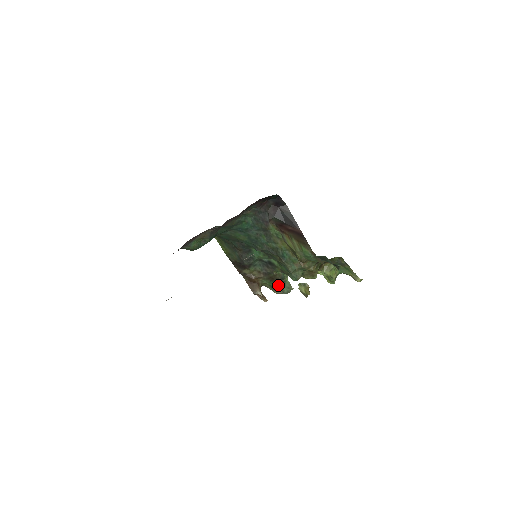
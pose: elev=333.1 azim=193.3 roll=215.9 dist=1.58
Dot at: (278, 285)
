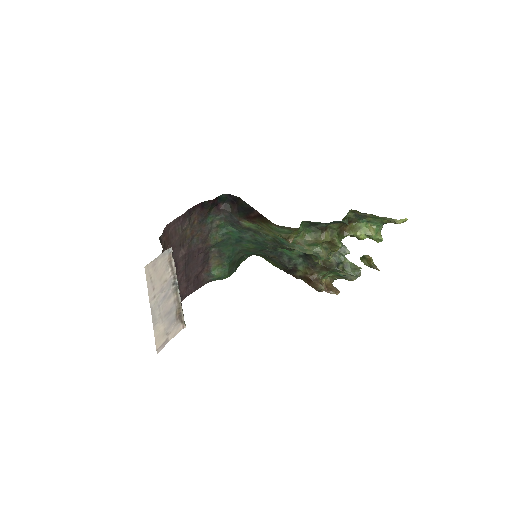
Dot at: (338, 271)
